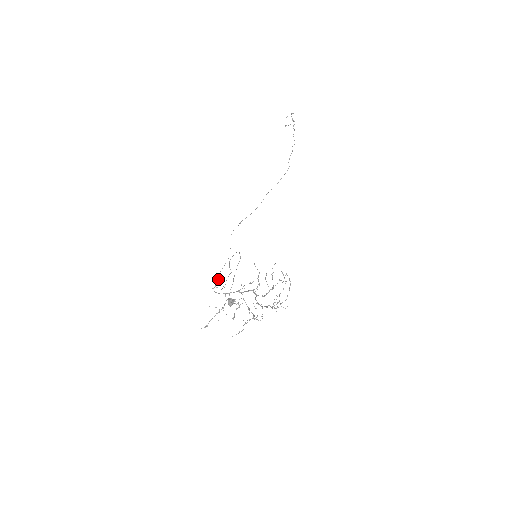
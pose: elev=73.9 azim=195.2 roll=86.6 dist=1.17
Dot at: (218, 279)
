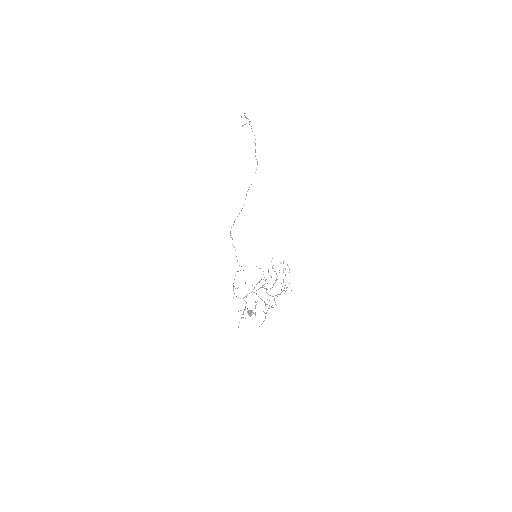
Dot at: occluded
